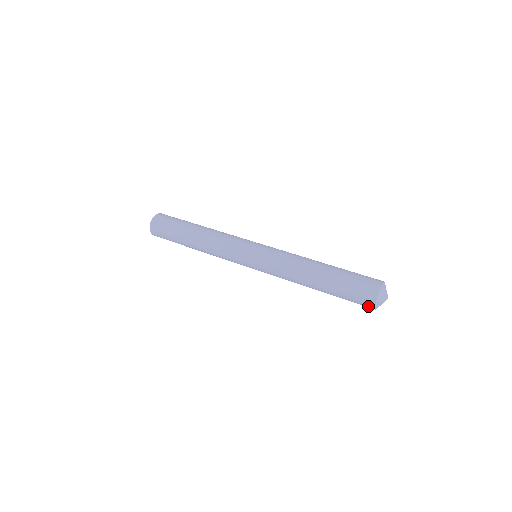
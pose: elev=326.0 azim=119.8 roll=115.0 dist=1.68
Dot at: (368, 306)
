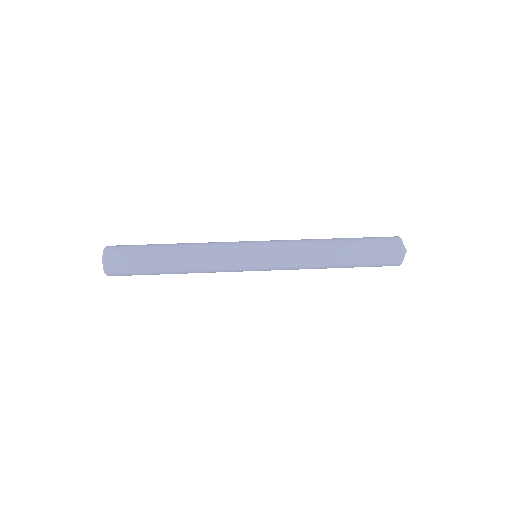
Dot at: (397, 256)
